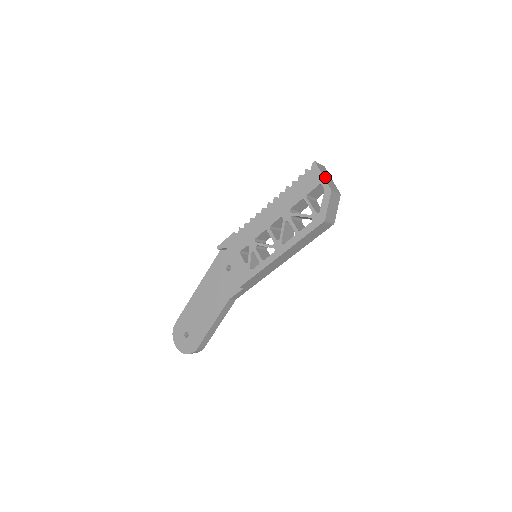
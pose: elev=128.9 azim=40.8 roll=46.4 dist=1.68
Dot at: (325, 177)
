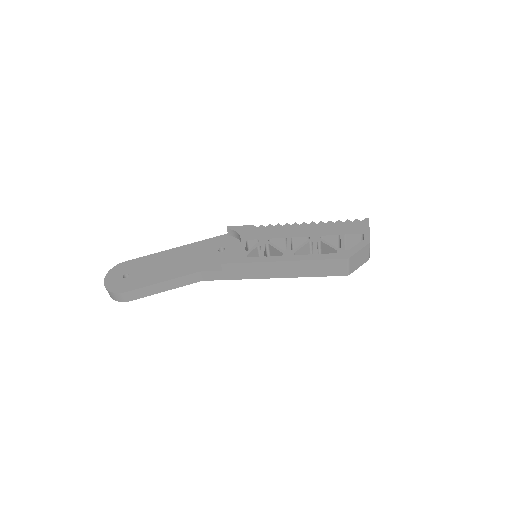
Dot at: occluded
